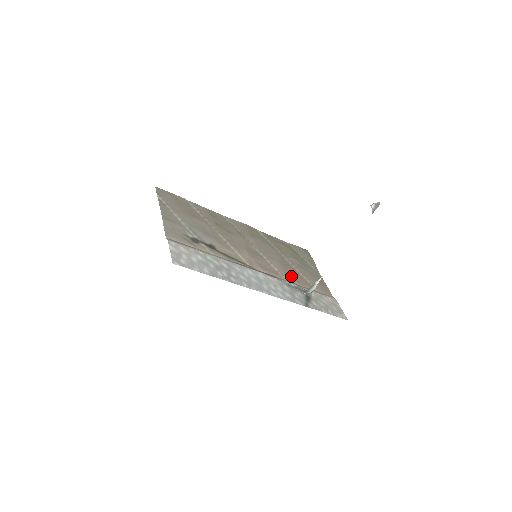
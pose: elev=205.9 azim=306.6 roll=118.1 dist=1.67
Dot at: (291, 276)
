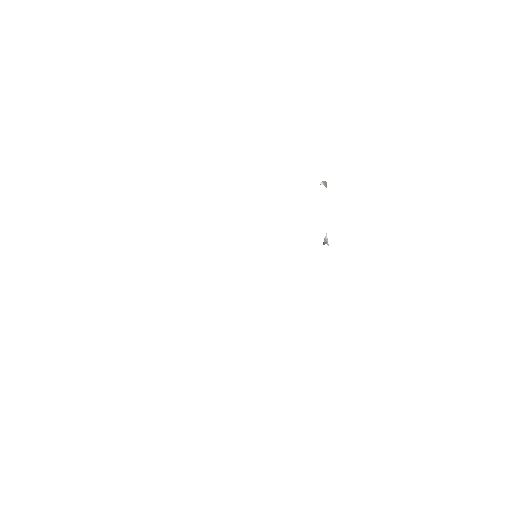
Dot at: occluded
